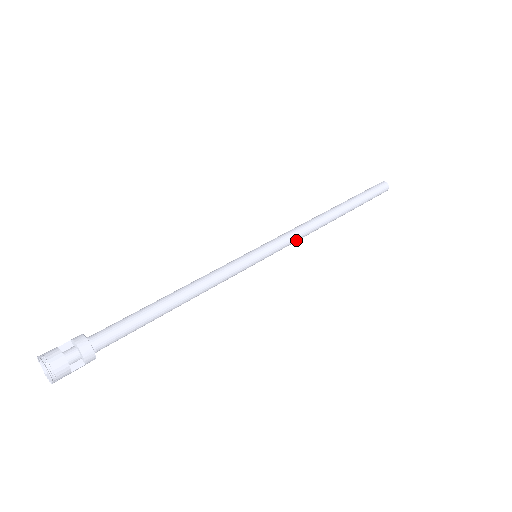
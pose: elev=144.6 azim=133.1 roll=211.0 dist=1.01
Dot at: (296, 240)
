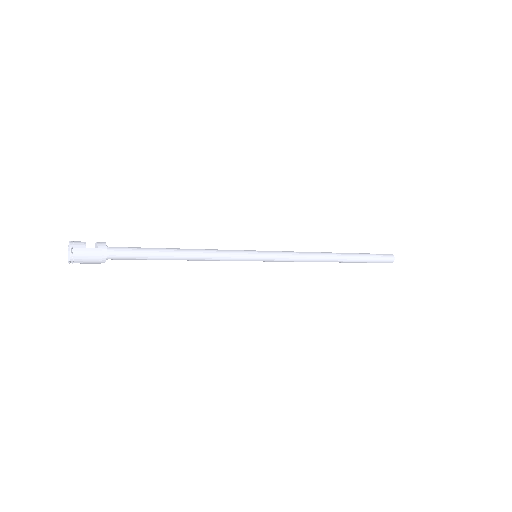
Dot at: (294, 254)
